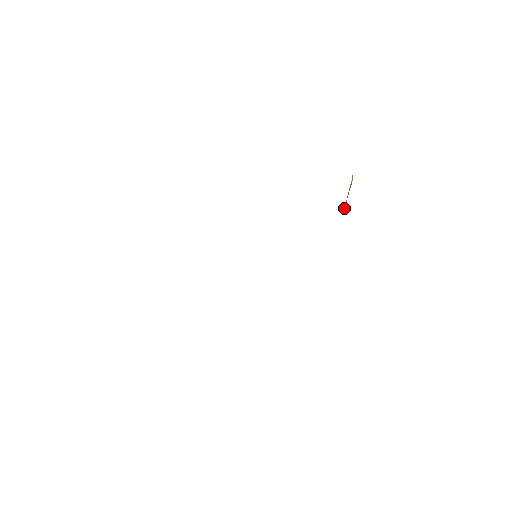
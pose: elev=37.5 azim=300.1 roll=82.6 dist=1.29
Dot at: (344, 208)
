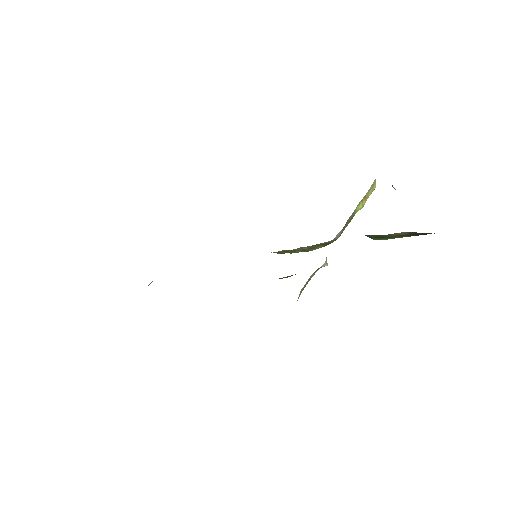
Dot at: (360, 205)
